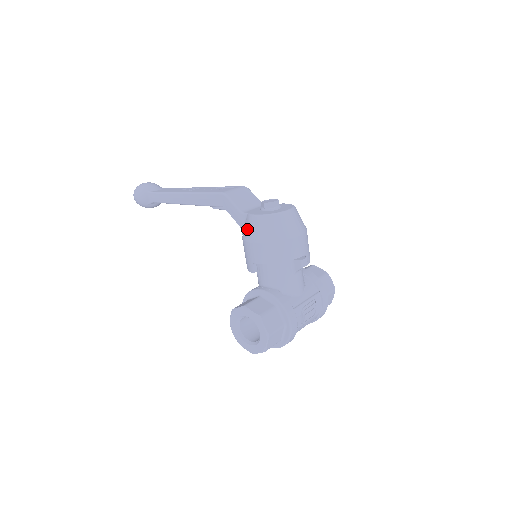
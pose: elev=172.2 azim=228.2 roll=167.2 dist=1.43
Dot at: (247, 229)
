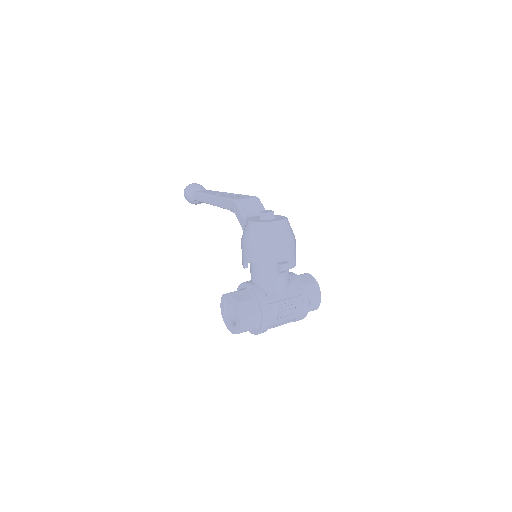
Dot at: (244, 232)
